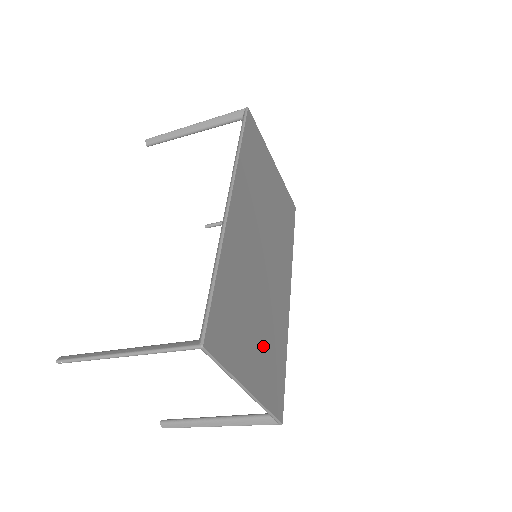
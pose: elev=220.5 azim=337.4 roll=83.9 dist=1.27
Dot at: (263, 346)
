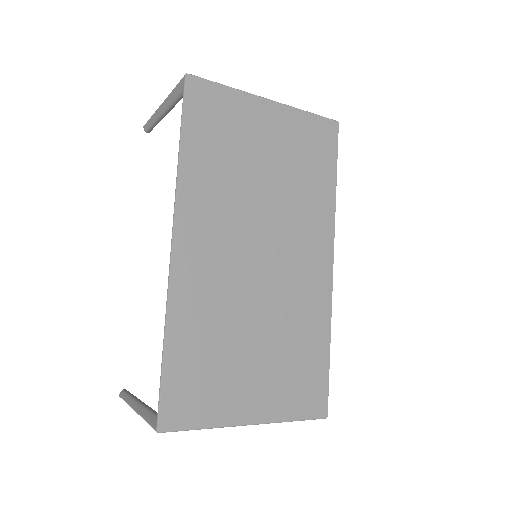
Dot at: (274, 363)
